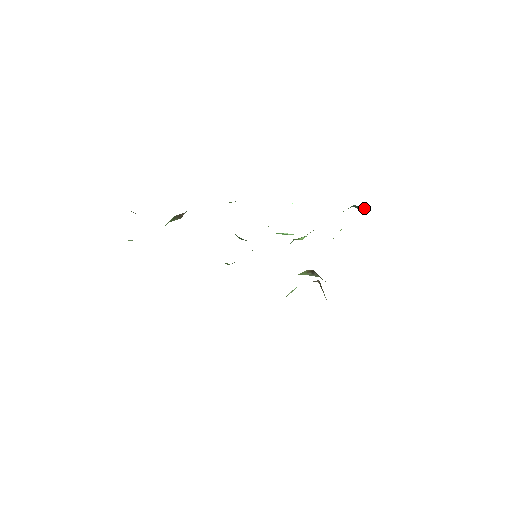
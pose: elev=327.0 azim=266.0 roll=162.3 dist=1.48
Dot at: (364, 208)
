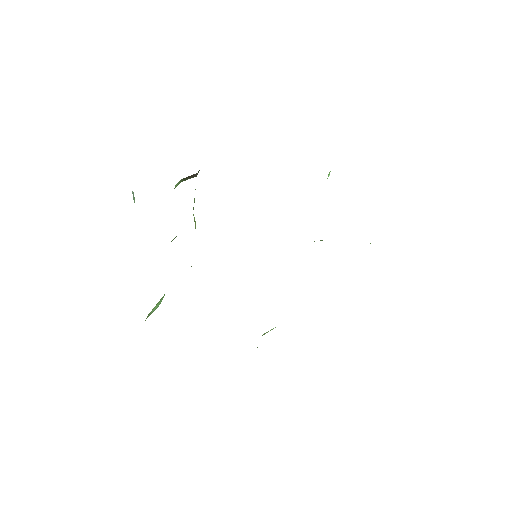
Dot at: occluded
